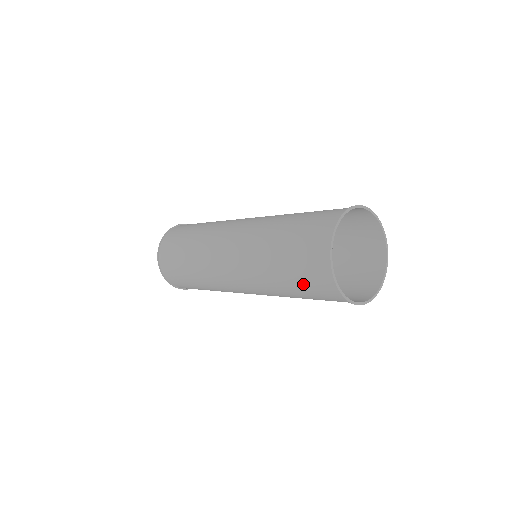
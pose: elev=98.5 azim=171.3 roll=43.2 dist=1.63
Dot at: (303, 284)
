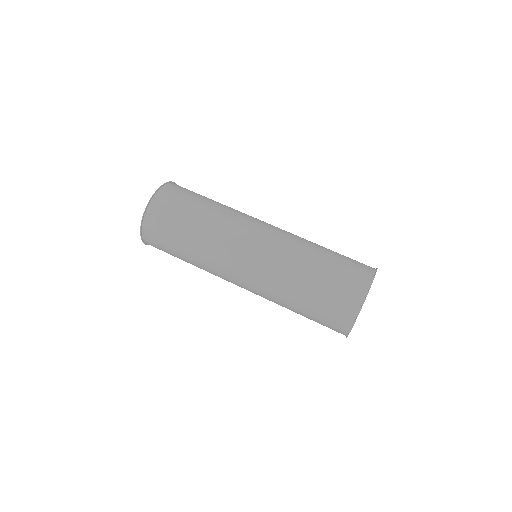
Dot at: (321, 310)
